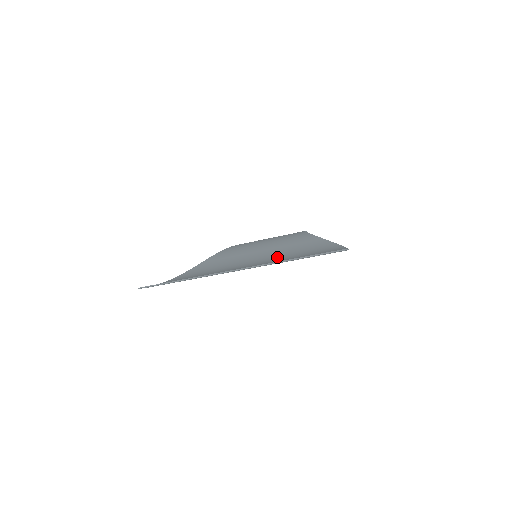
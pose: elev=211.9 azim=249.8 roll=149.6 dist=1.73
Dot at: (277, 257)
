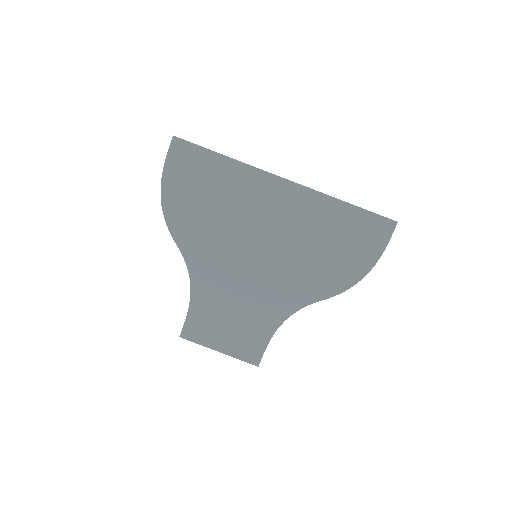
Dot at: (286, 256)
